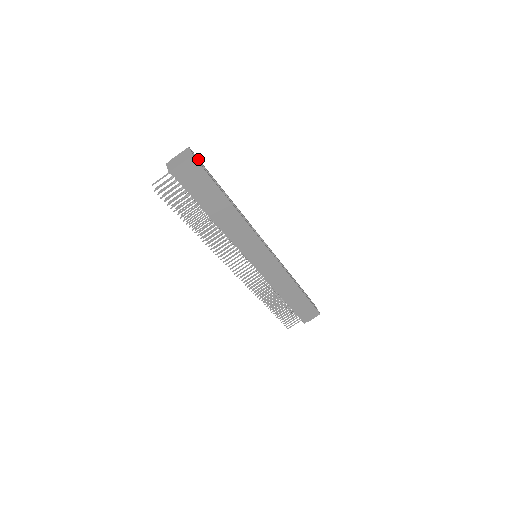
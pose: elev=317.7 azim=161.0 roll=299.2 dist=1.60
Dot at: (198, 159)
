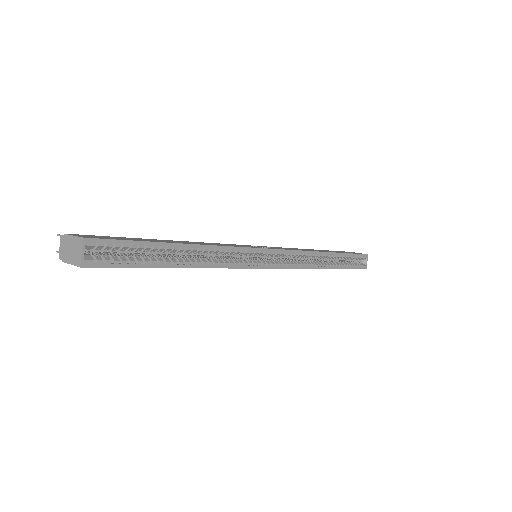
Dot at: (106, 244)
